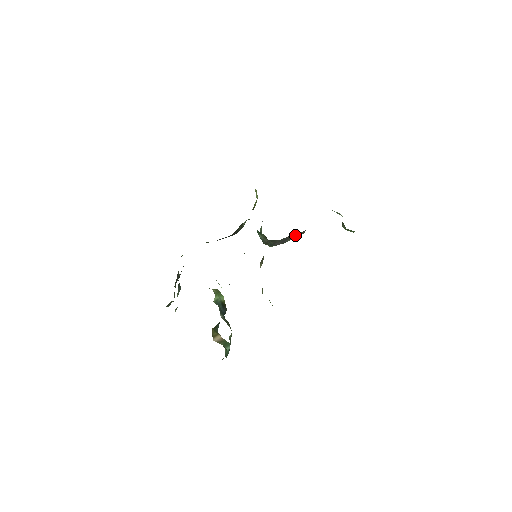
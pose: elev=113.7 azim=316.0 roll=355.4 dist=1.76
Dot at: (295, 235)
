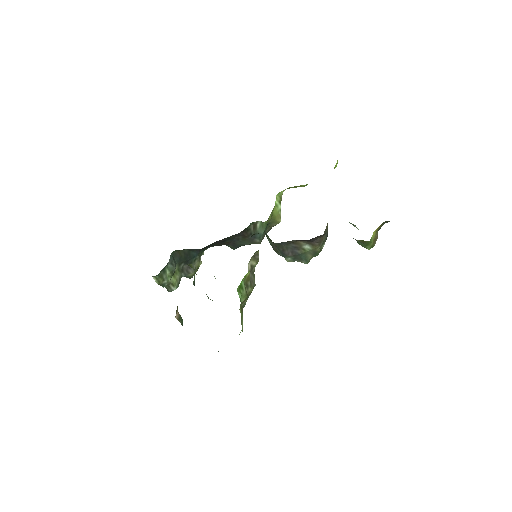
Dot at: (307, 246)
